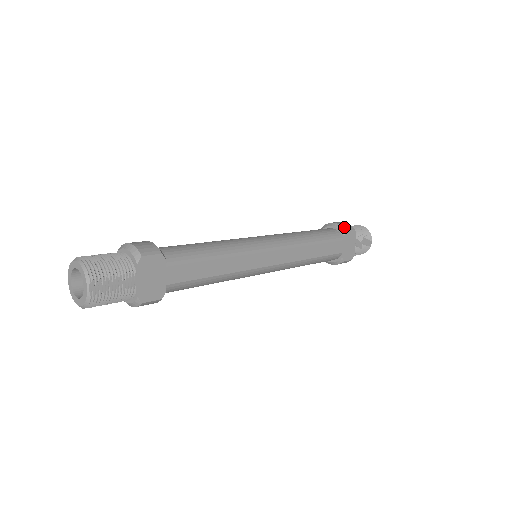
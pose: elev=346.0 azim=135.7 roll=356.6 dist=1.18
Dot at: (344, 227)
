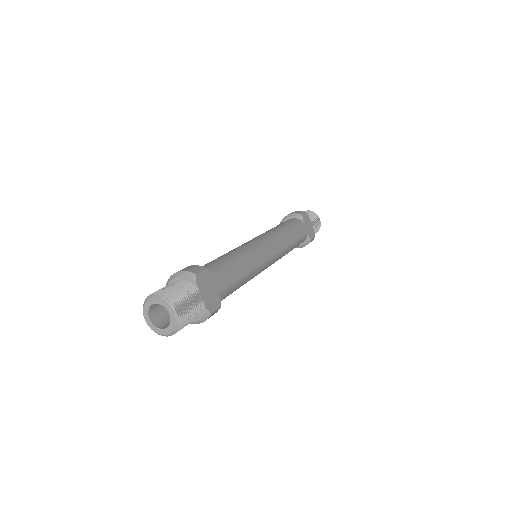
Dot at: (299, 213)
